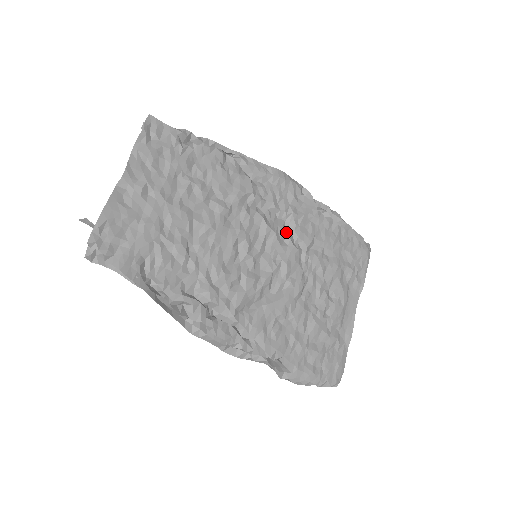
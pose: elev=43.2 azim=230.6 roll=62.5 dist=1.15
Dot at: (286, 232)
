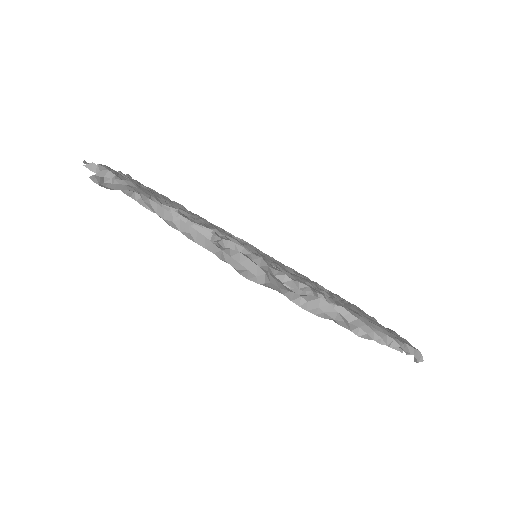
Dot at: occluded
